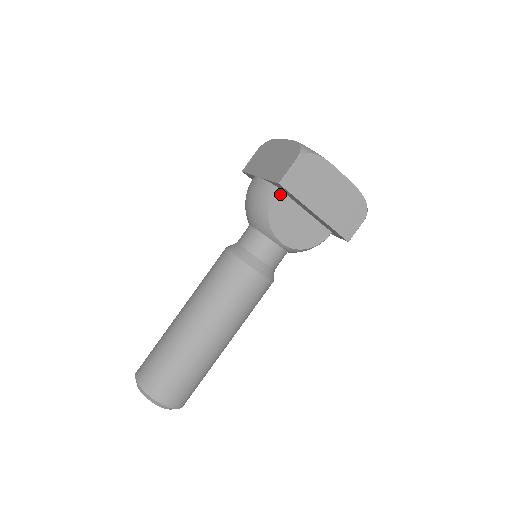
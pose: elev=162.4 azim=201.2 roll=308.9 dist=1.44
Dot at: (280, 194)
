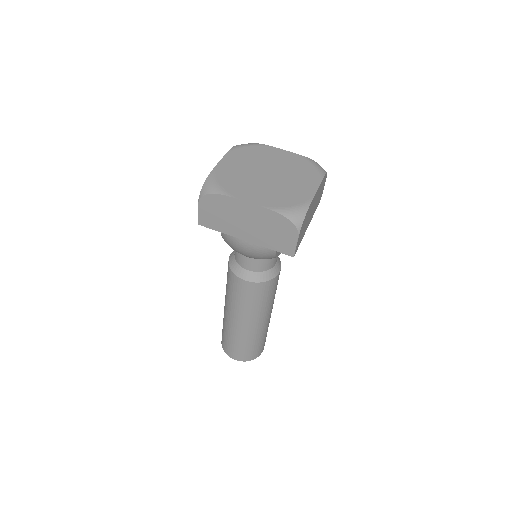
Dot at: occluded
